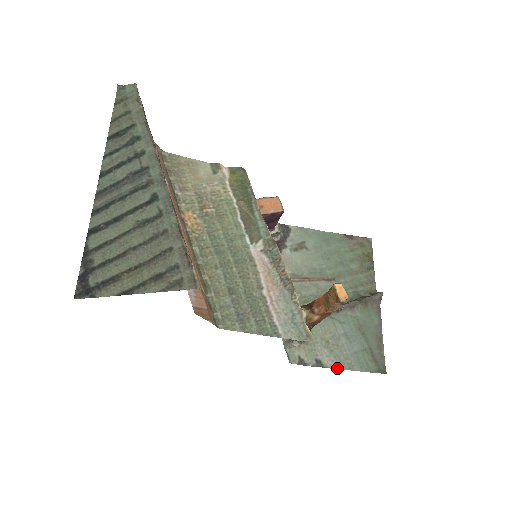
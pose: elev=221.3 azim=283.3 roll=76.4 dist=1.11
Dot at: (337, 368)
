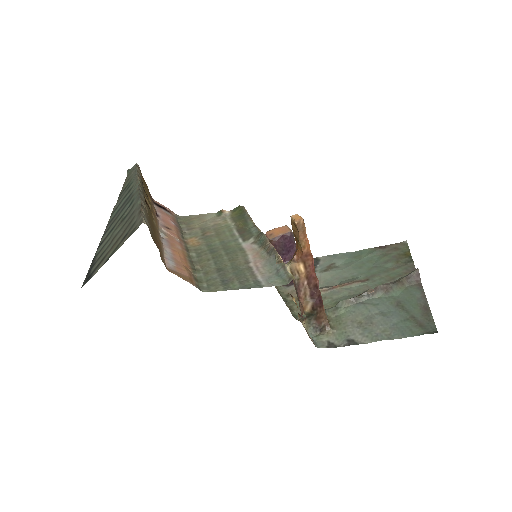
Dot at: (373, 341)
